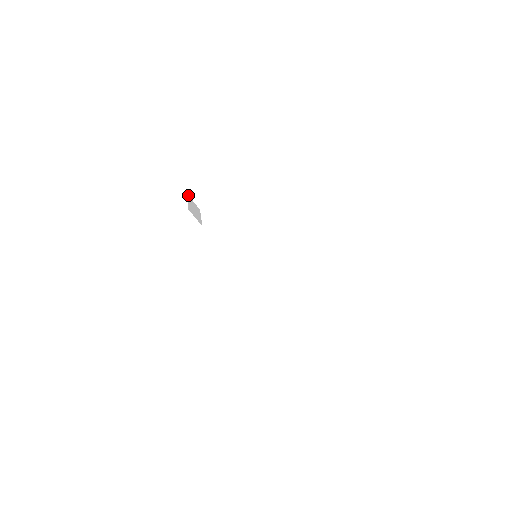
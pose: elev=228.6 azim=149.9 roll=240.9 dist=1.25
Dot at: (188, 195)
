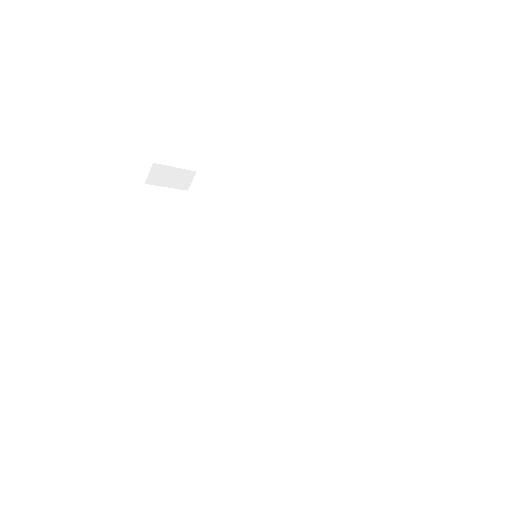
Dot at: (152, 165)
